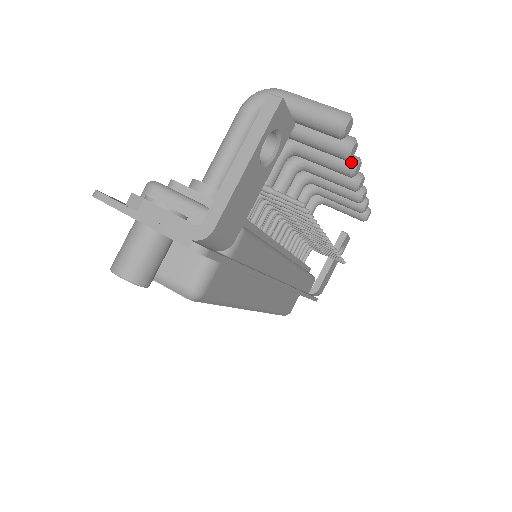
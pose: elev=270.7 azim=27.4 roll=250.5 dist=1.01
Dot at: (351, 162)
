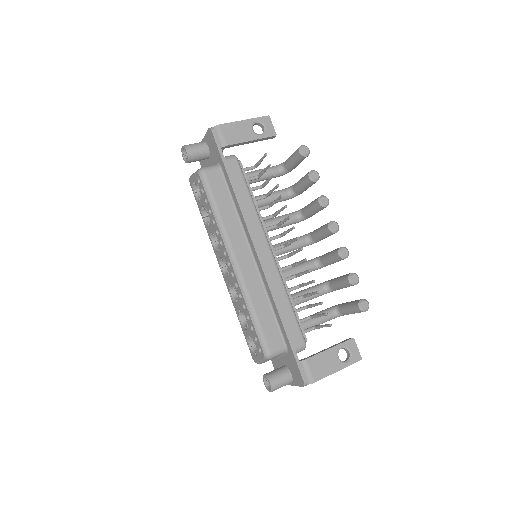
Dot at: (321, 196)
